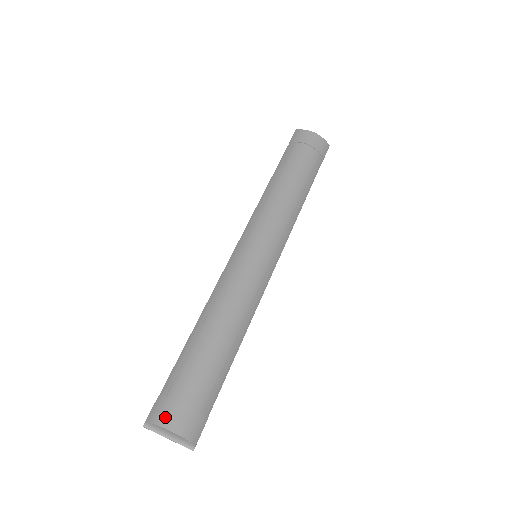
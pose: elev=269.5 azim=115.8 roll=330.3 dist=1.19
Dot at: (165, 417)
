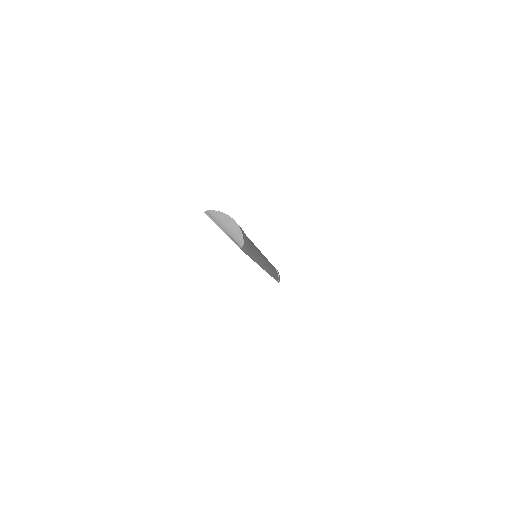
Dot at: occluded
